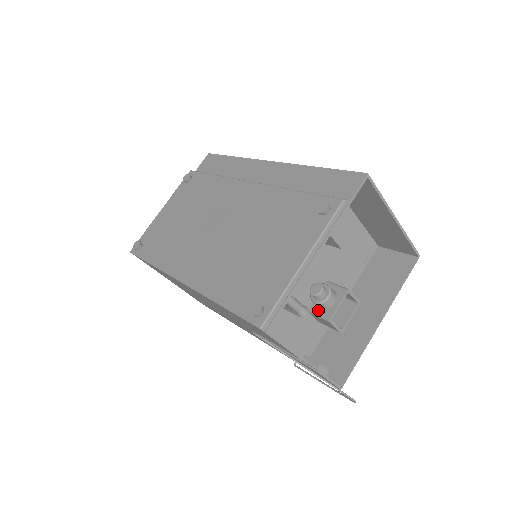
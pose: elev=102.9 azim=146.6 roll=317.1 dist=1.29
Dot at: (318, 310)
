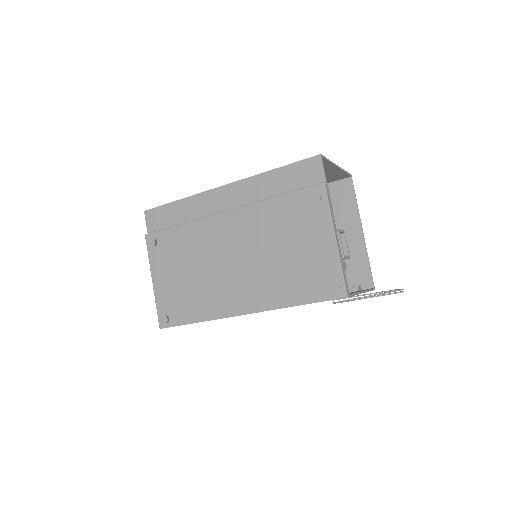
Dot at: occluded
